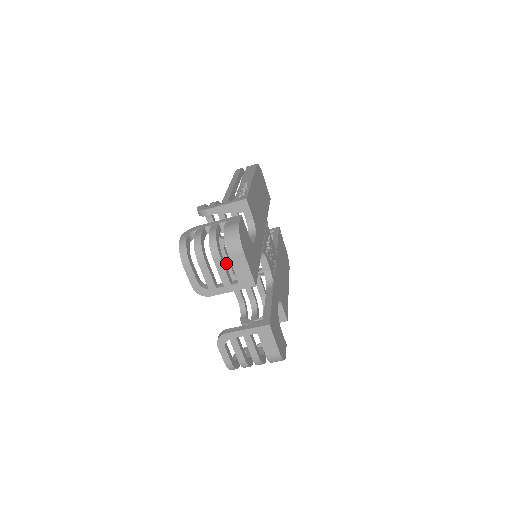
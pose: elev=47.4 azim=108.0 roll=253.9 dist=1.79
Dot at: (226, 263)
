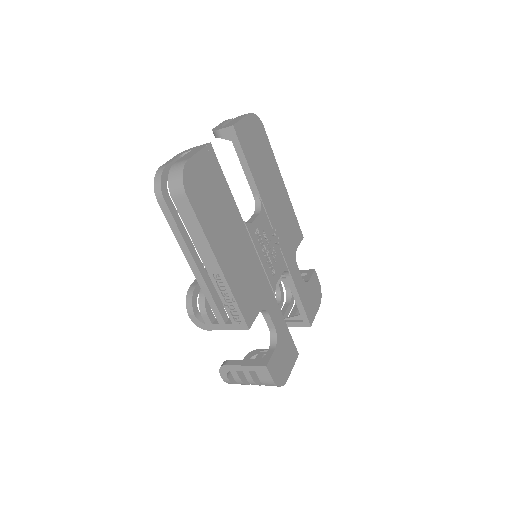
Dot at: occluded
